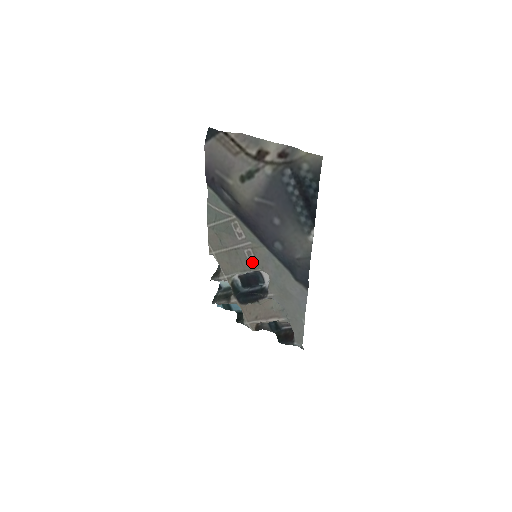
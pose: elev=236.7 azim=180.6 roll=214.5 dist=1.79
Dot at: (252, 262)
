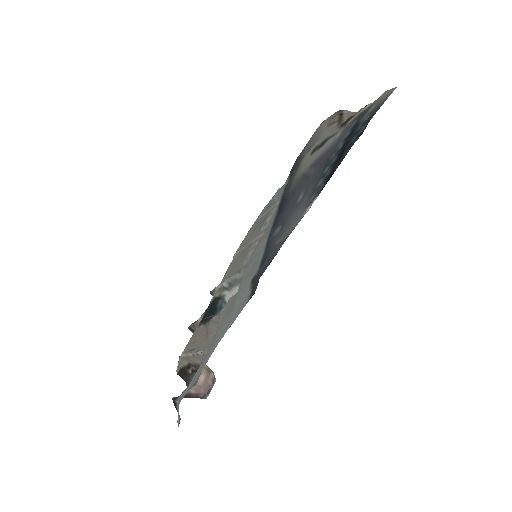
Dot at: (246, 260)
